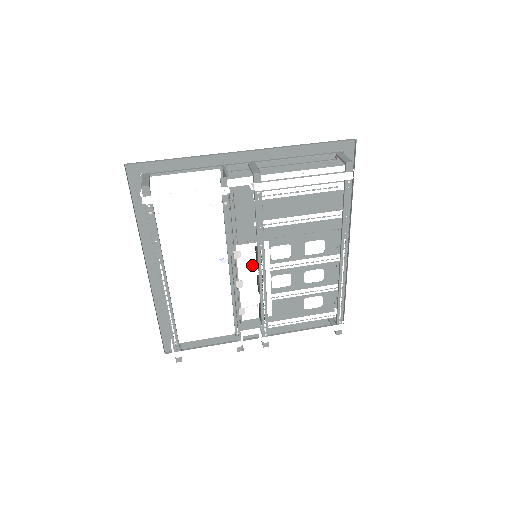
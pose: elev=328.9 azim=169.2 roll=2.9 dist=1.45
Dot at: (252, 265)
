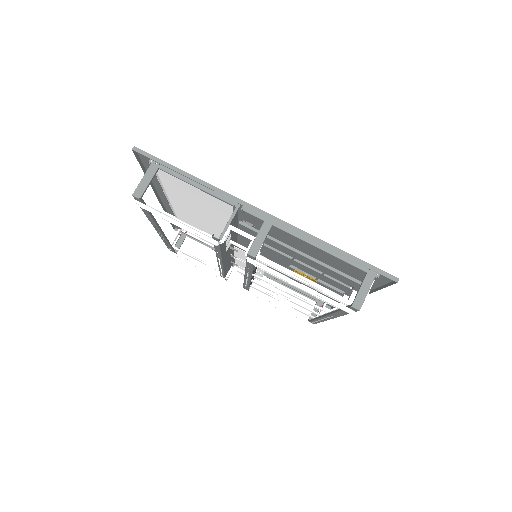
Dot at: occluded
